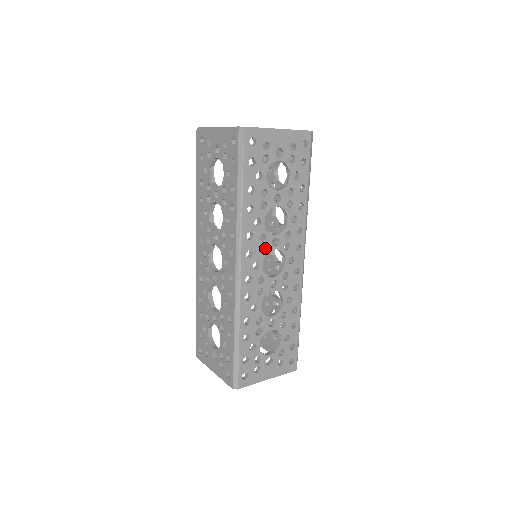
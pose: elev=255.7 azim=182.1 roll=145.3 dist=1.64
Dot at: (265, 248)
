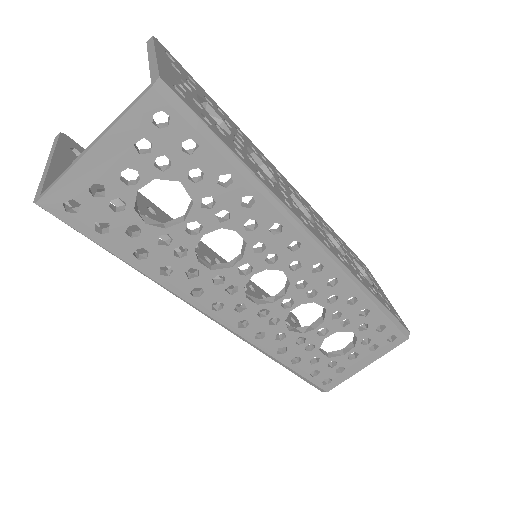
Dot at: (235, 285)
